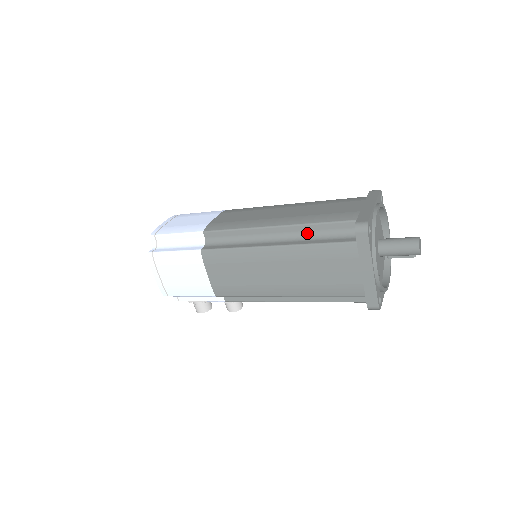
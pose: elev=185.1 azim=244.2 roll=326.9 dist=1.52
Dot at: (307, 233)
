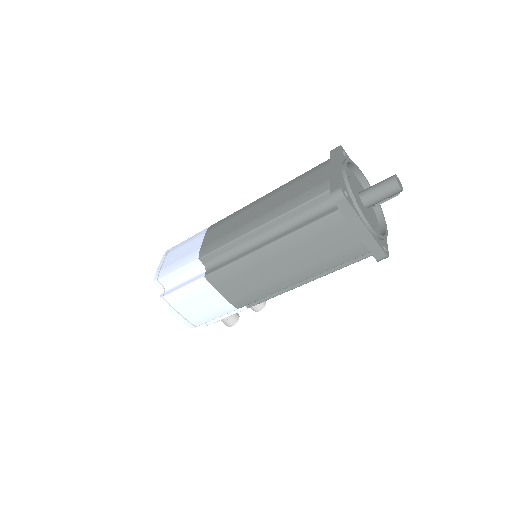
Dot at: (291, 220)
